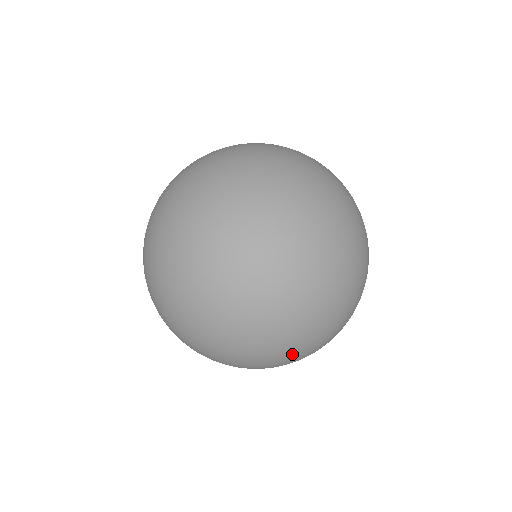
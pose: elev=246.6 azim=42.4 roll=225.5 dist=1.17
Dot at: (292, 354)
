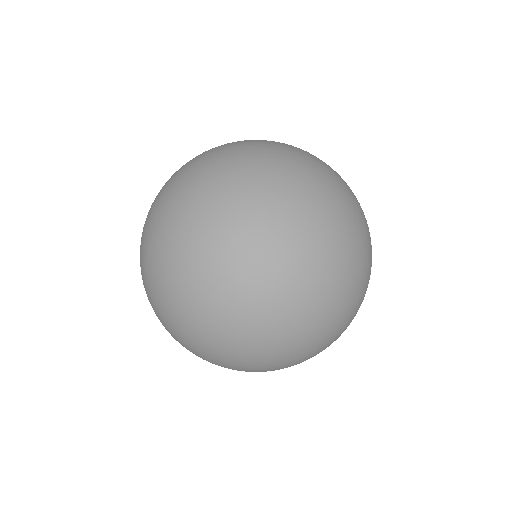
Dot at: (345, 316)
